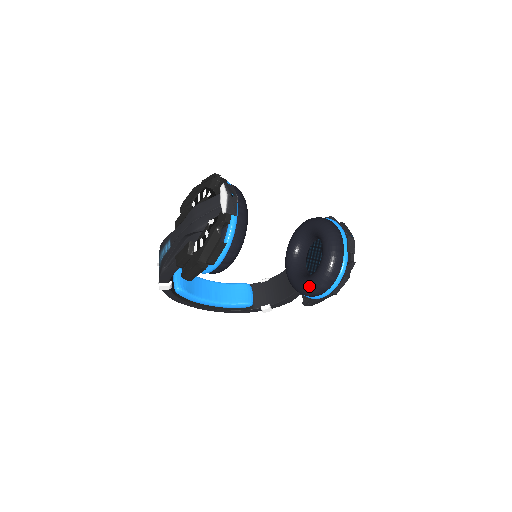
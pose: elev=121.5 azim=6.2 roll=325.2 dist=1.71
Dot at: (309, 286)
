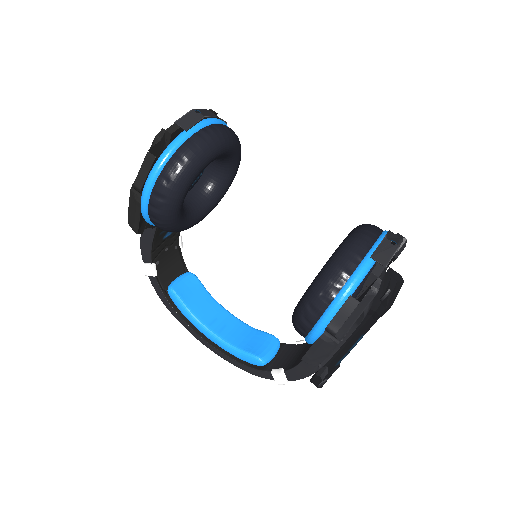
Dot at: (297, 306)
